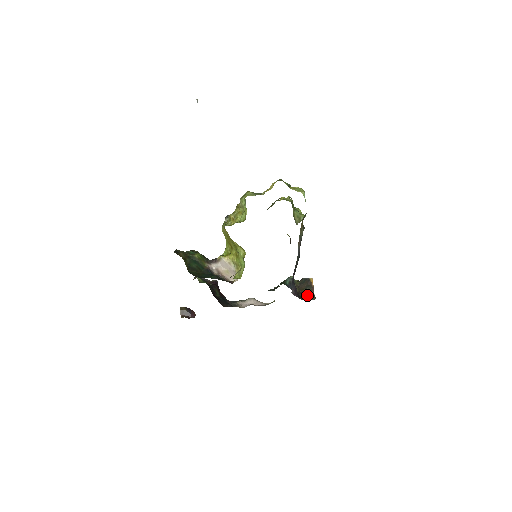
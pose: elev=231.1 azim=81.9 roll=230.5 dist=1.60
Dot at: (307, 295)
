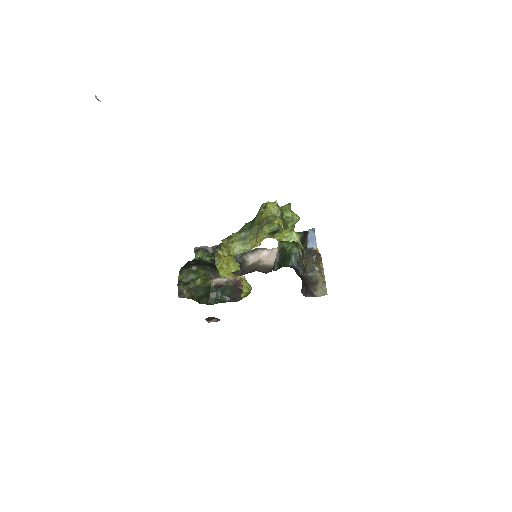
Dot at: (316, 273)
